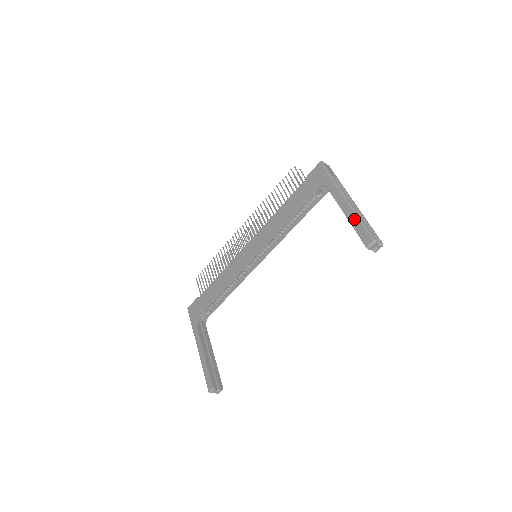
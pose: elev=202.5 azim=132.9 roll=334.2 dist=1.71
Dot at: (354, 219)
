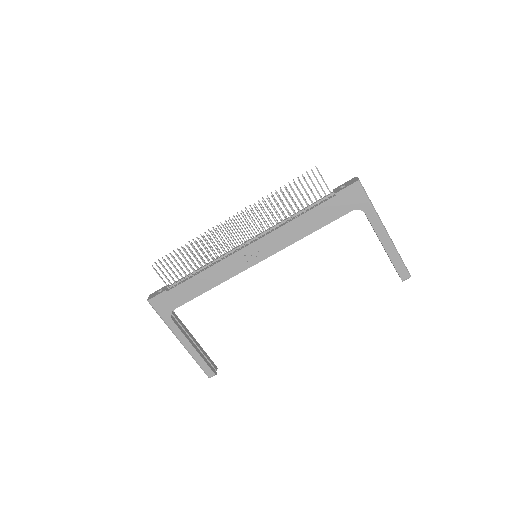
Dot at: (394, 255)
